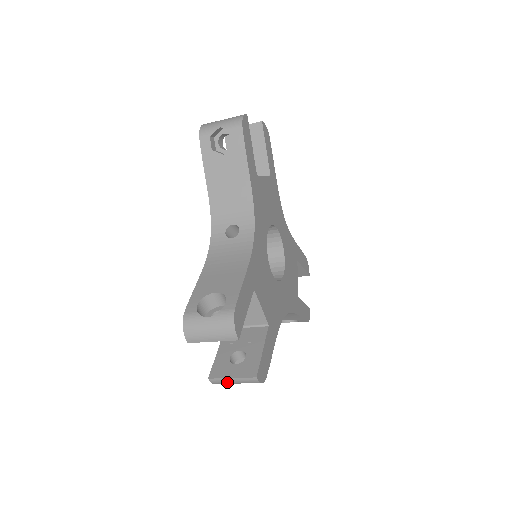
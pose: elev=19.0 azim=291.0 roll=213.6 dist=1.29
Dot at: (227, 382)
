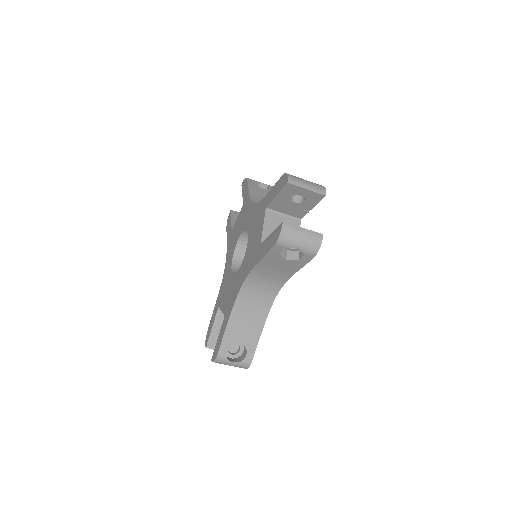
Dot at: (296, 232)
